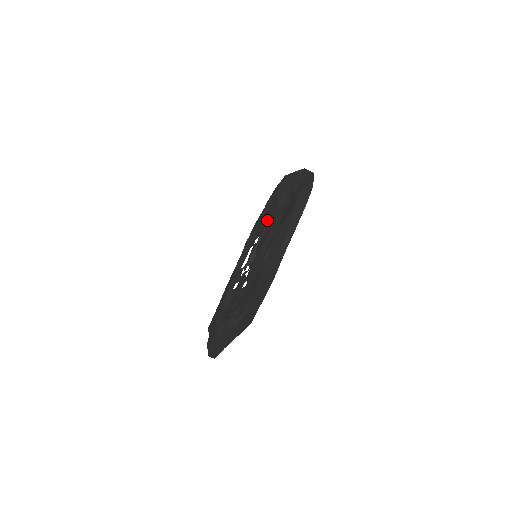
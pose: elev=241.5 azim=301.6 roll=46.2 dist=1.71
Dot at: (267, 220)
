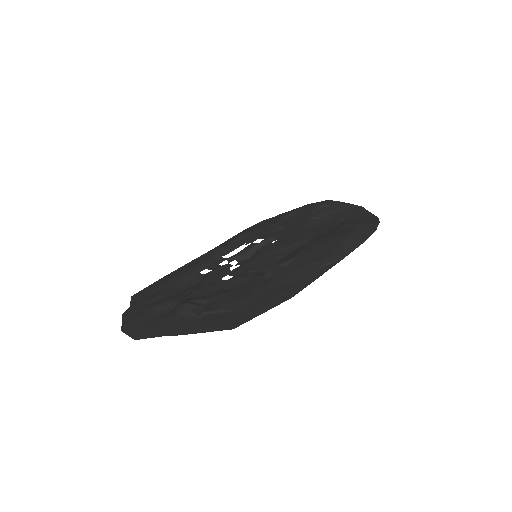
Dot at: (285, 228)
